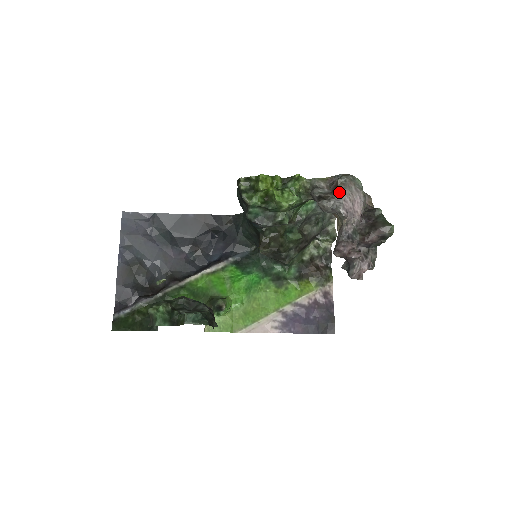
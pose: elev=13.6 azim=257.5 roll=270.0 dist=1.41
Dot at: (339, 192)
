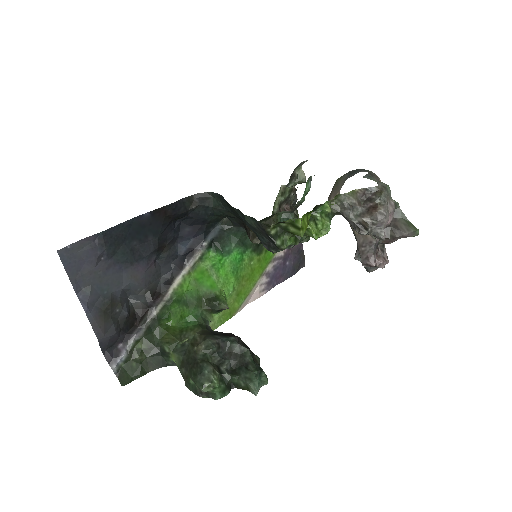
Dot at: (382, 220)
